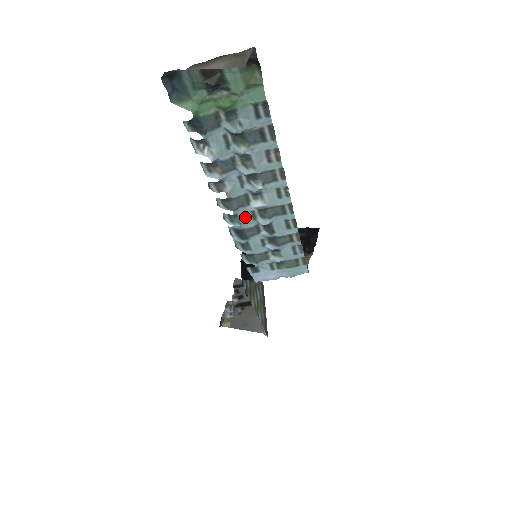
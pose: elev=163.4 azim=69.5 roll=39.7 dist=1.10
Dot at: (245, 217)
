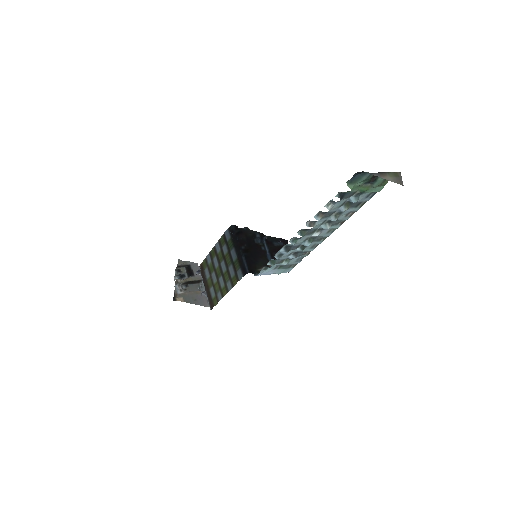
Dot at: (301, 240)
